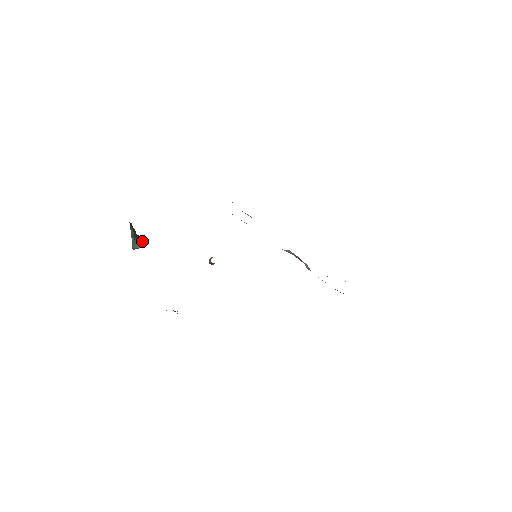
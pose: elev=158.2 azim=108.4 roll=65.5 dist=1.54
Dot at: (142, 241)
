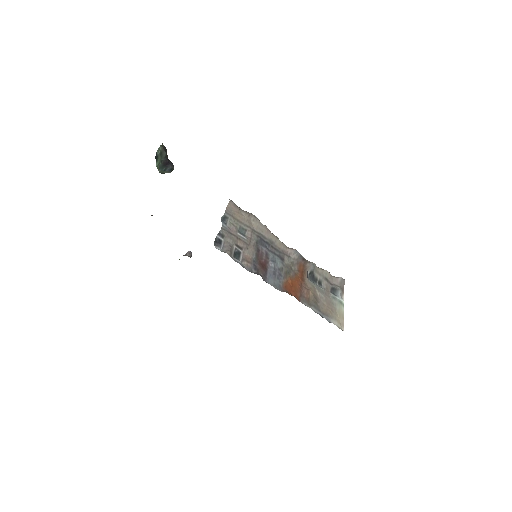
Dot at: (171, 167)
